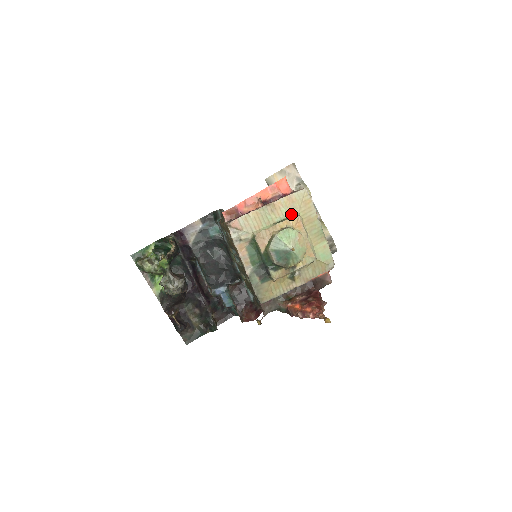
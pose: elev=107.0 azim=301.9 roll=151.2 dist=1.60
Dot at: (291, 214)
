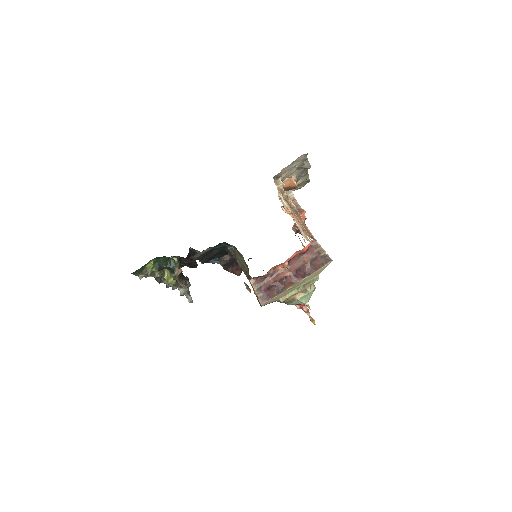
Dot at: (313, 279)
